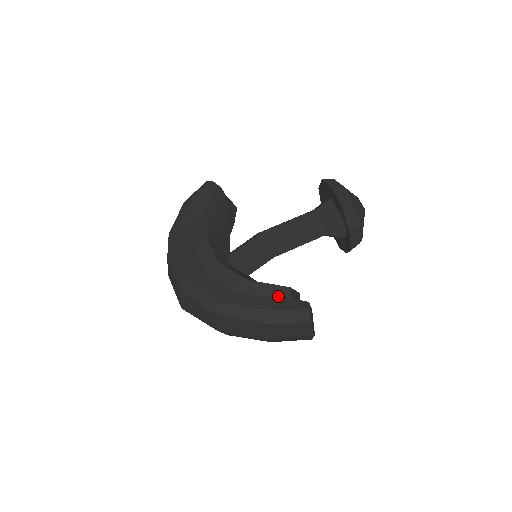
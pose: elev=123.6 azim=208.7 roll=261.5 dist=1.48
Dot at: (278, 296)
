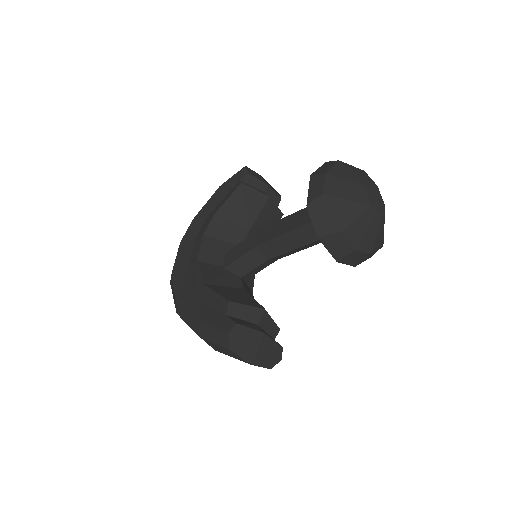
Dot at: (217, 309)
